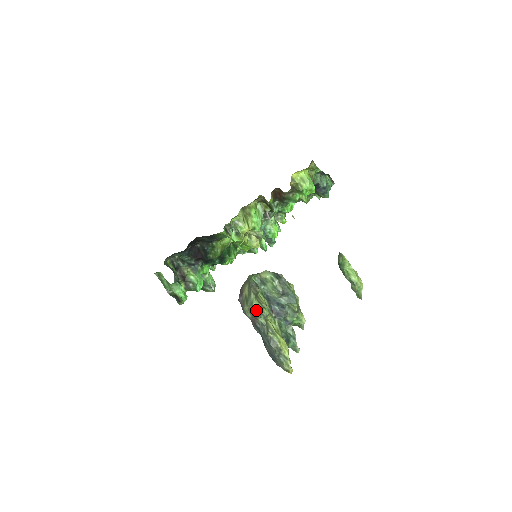
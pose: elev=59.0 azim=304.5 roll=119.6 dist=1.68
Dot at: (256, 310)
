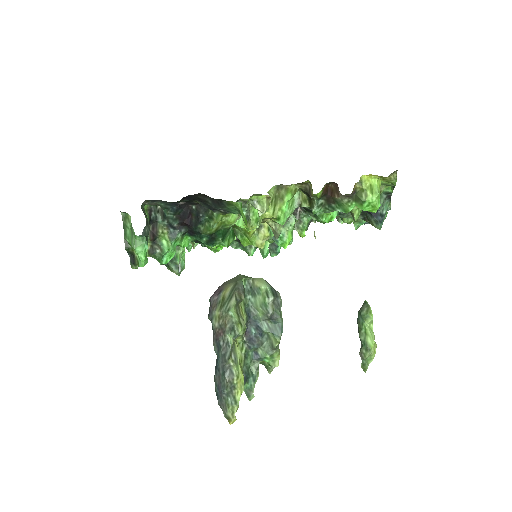
Dot at: (229, 322)
